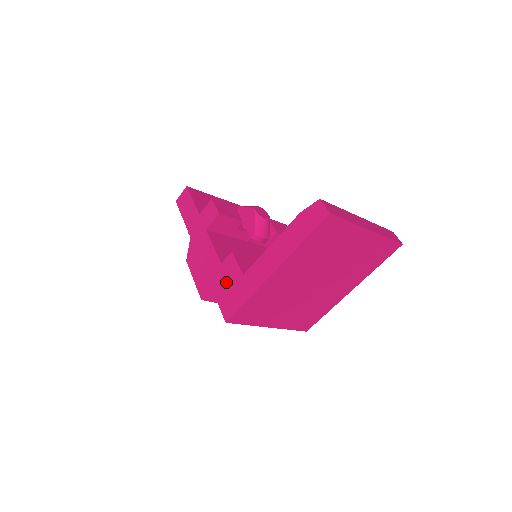
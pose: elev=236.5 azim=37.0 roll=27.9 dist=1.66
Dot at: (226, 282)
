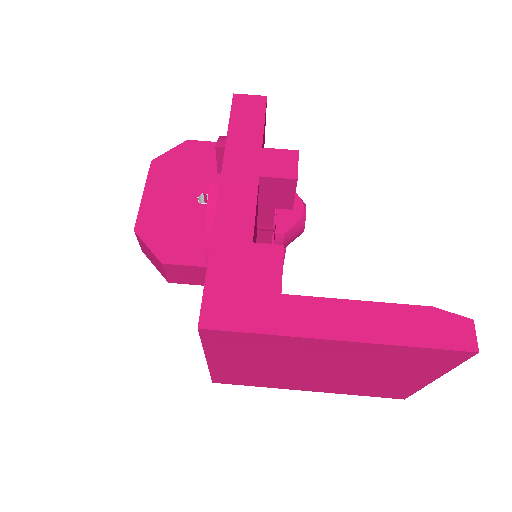
Dot at: (243, 274)
